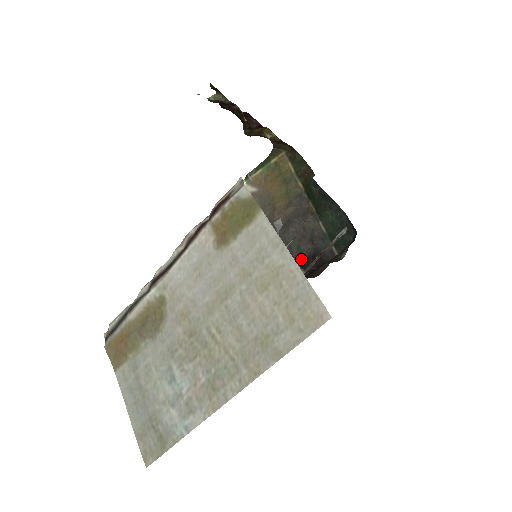
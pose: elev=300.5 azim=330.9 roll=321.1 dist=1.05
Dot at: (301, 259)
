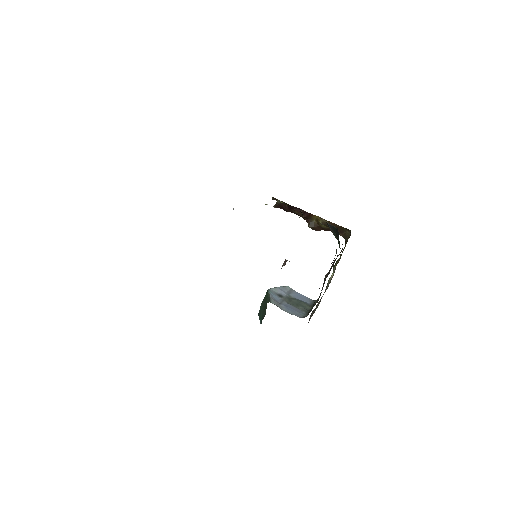
Dot at: occluded
